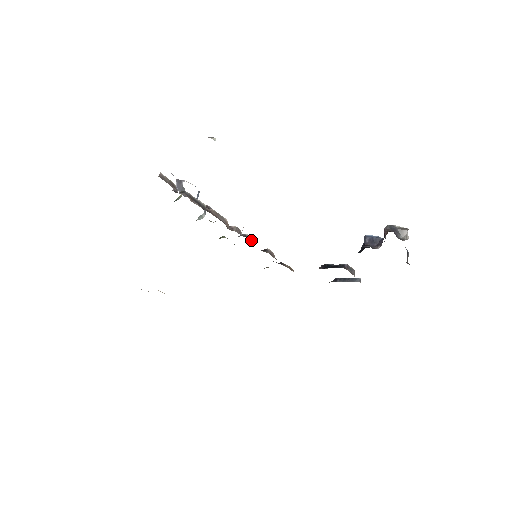
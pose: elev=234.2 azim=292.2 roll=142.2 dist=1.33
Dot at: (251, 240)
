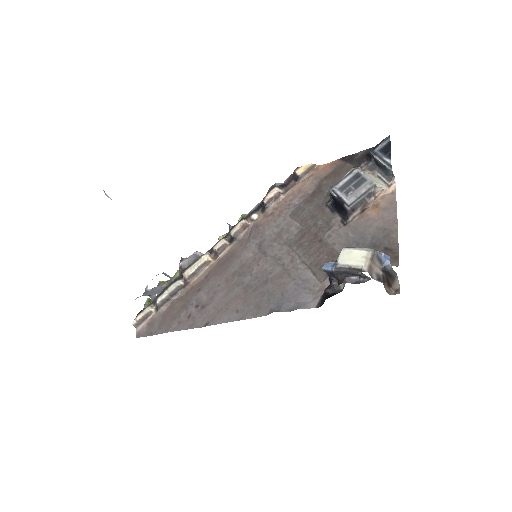
Dot at: (240, 231)
